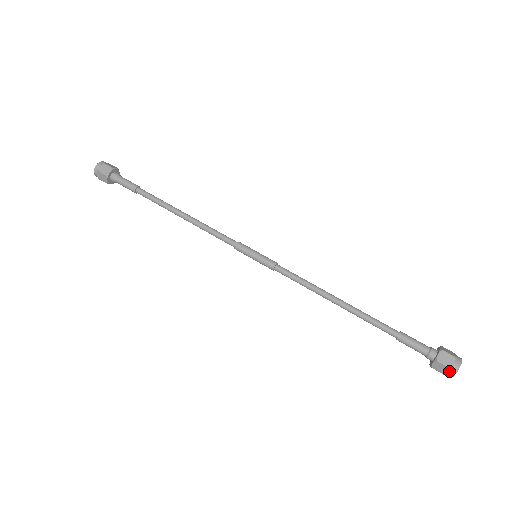
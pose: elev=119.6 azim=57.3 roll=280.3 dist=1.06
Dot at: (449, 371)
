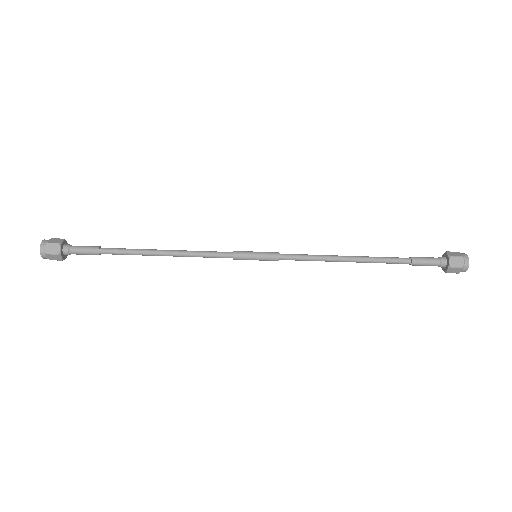
Dot at: (458, 272)
